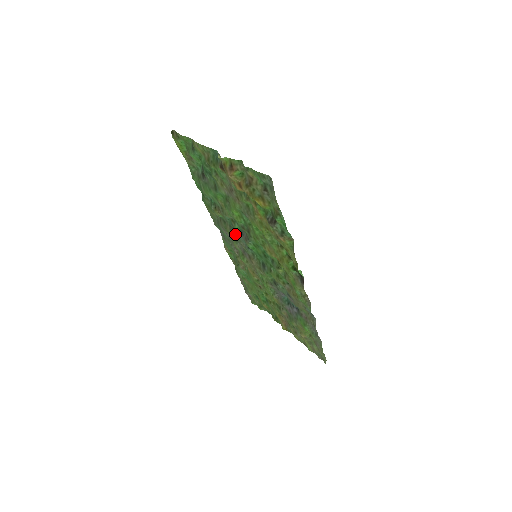
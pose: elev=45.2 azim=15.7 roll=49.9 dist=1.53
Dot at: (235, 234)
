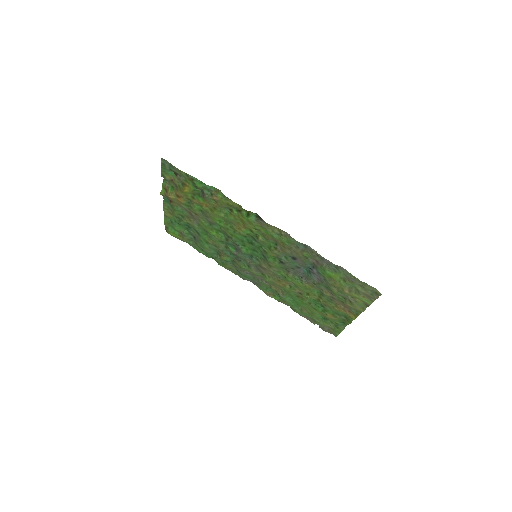
Dot at: (244, 262)
